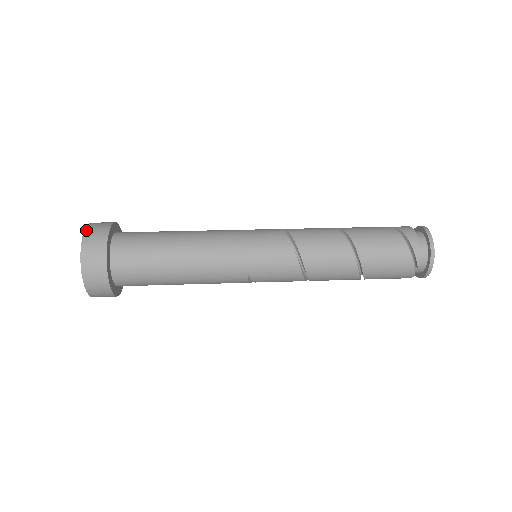
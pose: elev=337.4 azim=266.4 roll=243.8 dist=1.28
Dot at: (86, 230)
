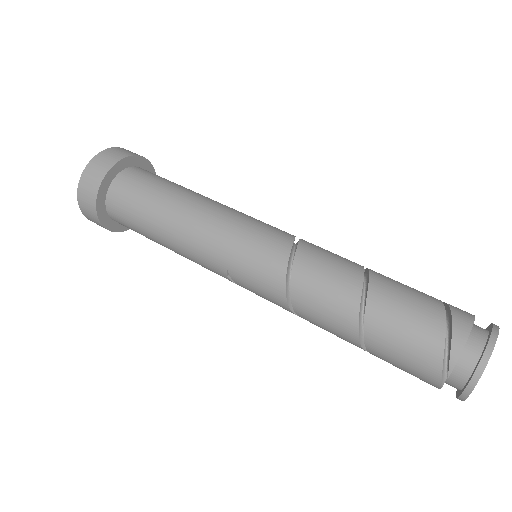
Dot at: (106, 150)
